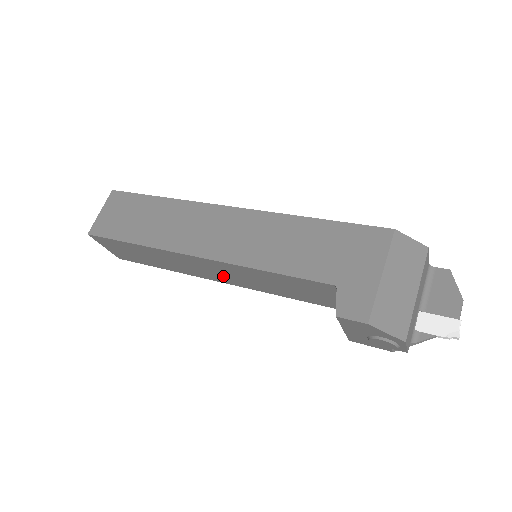
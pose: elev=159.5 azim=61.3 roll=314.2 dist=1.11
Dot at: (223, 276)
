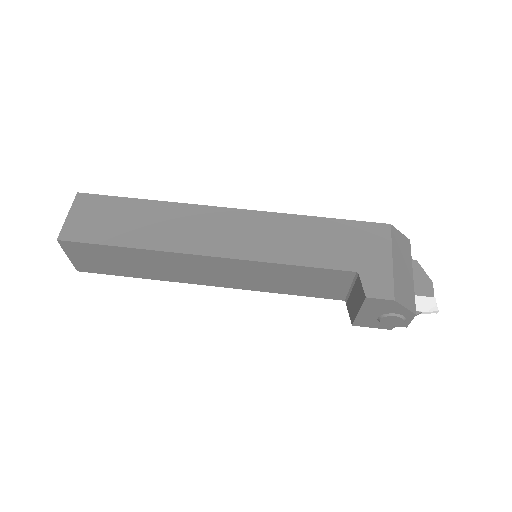
Dot at: (223, 278)
